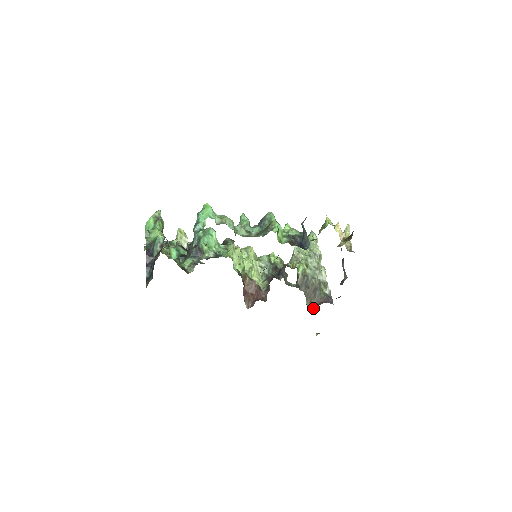
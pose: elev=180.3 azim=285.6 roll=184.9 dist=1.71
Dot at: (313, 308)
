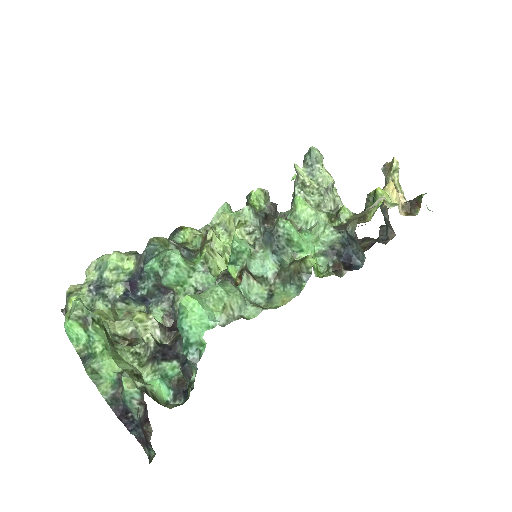
Dot at: occluded
